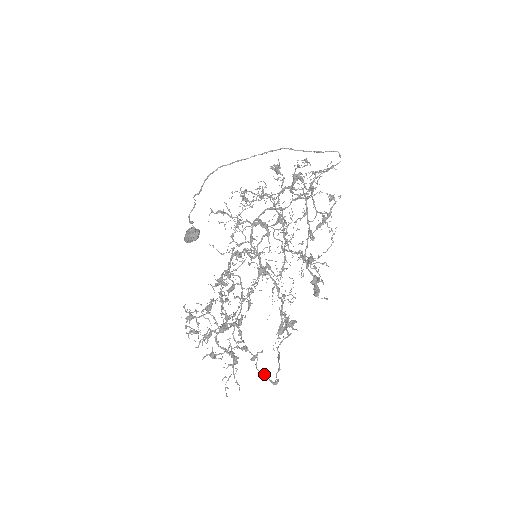
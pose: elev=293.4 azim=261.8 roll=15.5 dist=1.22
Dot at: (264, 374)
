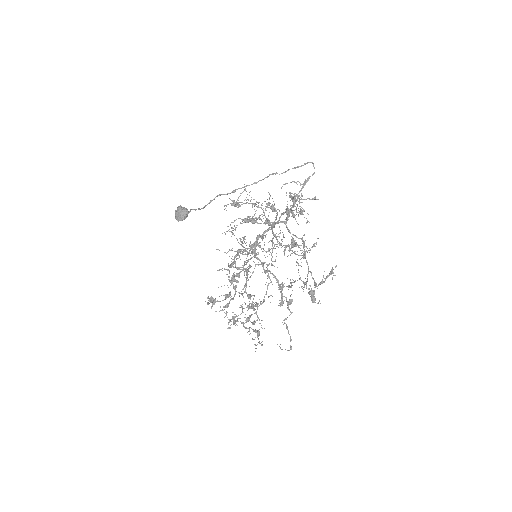
Dot at: (285, 349)
